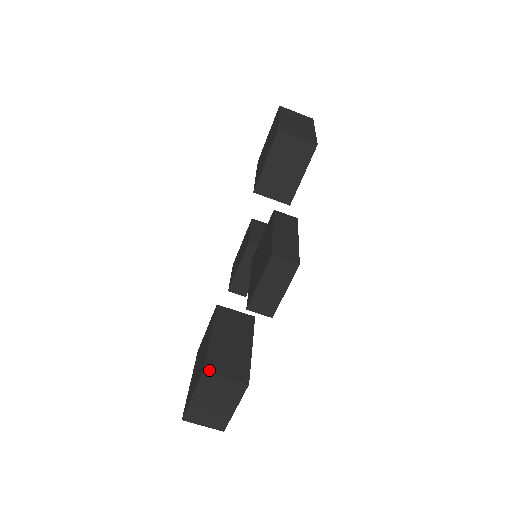
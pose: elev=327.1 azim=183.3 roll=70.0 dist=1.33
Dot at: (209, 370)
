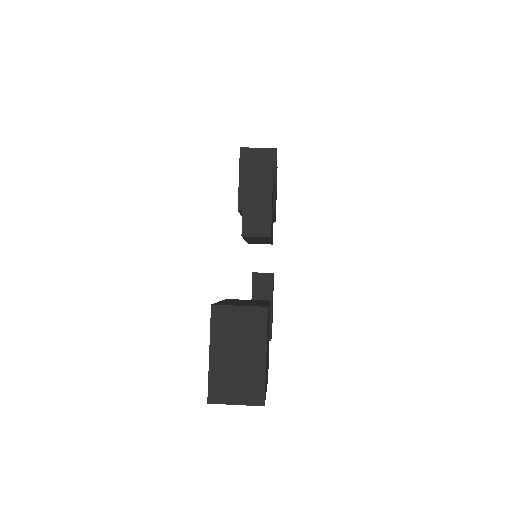
Dot at: (218, 304)
